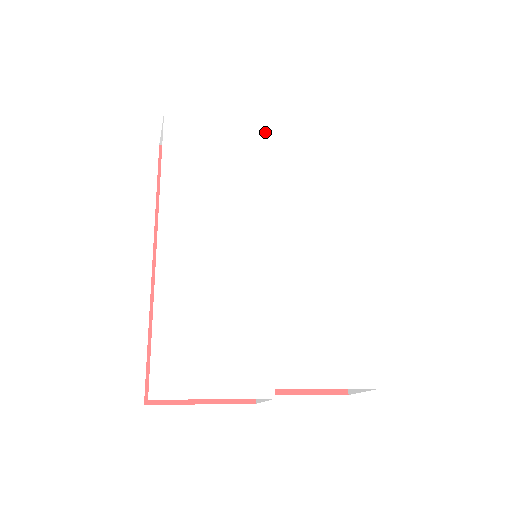
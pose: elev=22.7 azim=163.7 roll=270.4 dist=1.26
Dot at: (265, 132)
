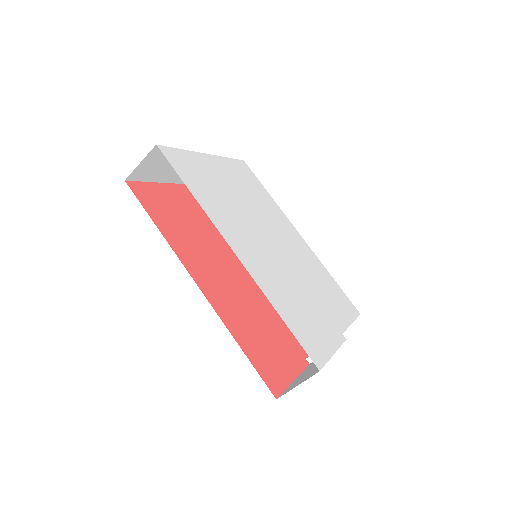
Dot at: (212, 157)
